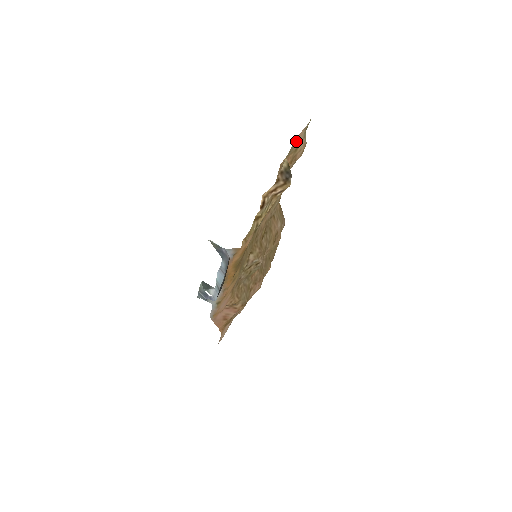
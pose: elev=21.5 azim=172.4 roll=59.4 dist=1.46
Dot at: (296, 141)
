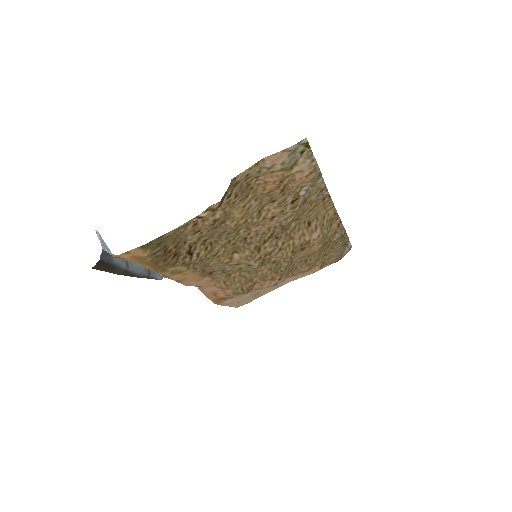
Dot at: (269, 162)
